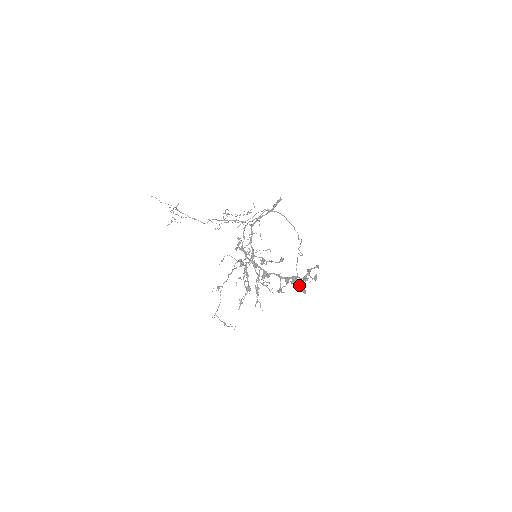
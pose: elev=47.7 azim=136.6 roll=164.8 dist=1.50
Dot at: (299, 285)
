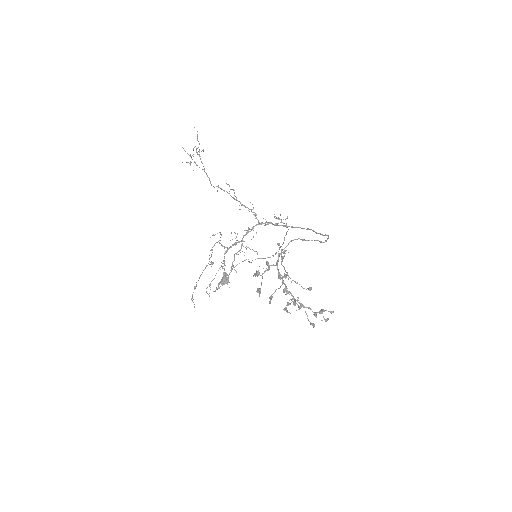
Dot at: occluded
